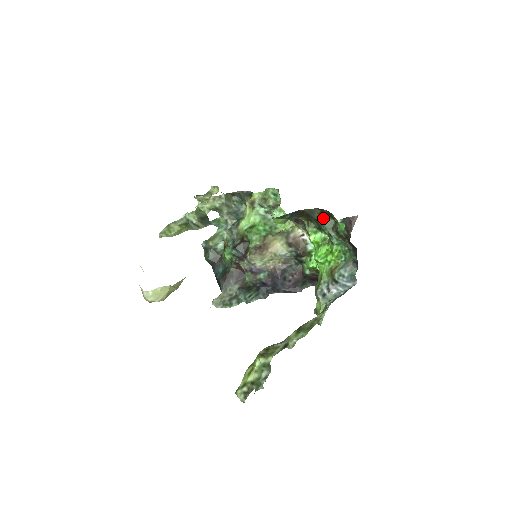
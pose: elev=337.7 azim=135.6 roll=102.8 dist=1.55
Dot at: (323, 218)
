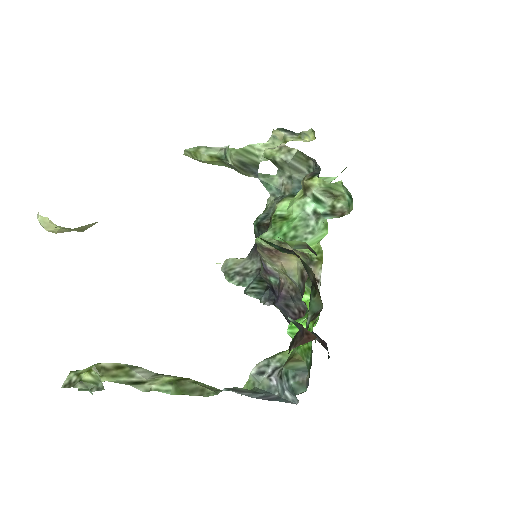
Dot at: (316, 289)
